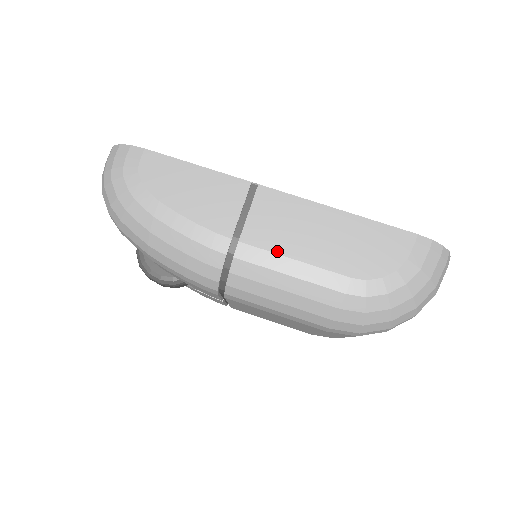
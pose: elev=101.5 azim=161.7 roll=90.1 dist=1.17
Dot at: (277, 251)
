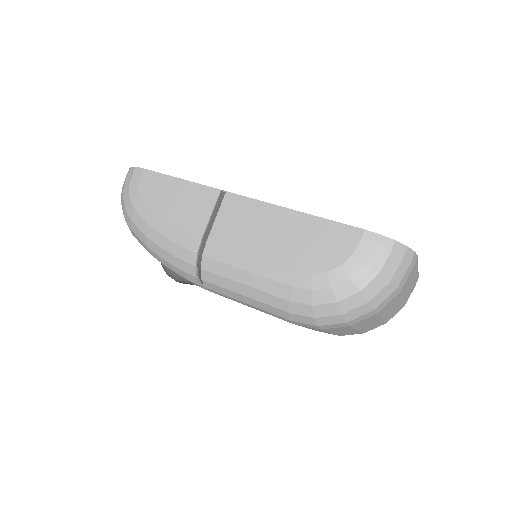
Dot at: (236, 249)
